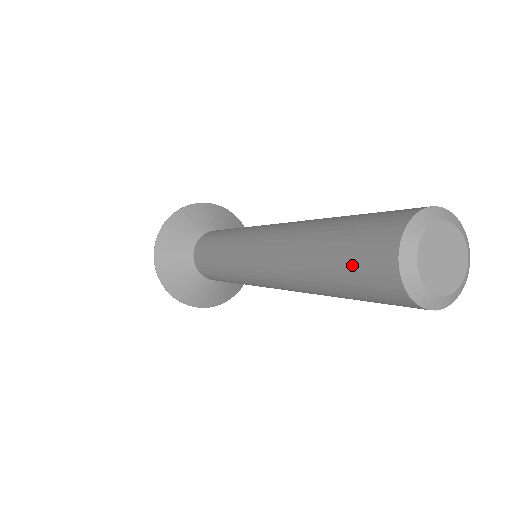
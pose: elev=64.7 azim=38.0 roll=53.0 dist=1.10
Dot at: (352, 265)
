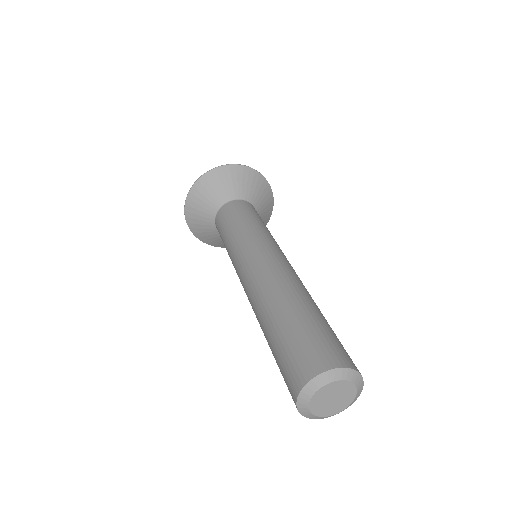
Dot at: (281, 370)
